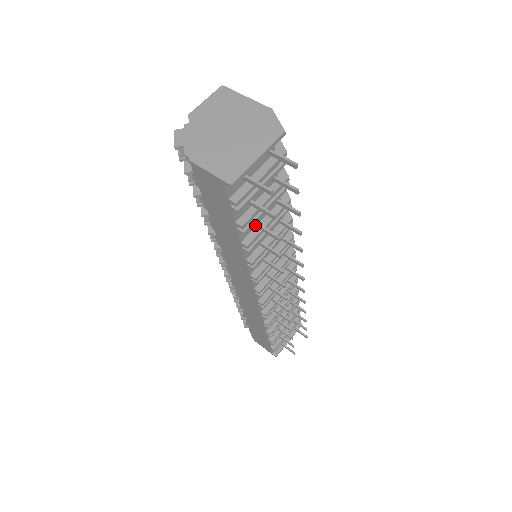
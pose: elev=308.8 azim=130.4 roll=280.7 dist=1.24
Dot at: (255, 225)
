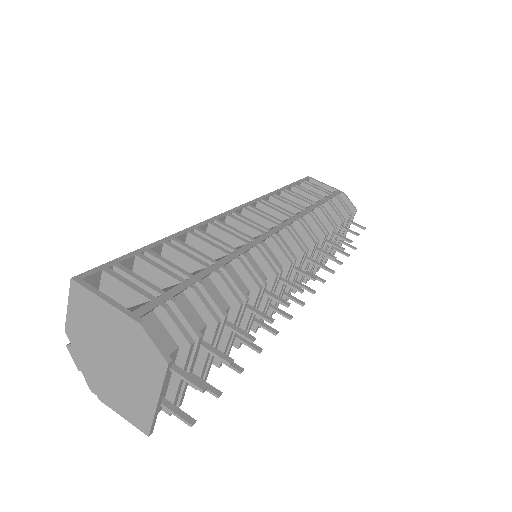
Dot at: occluded
